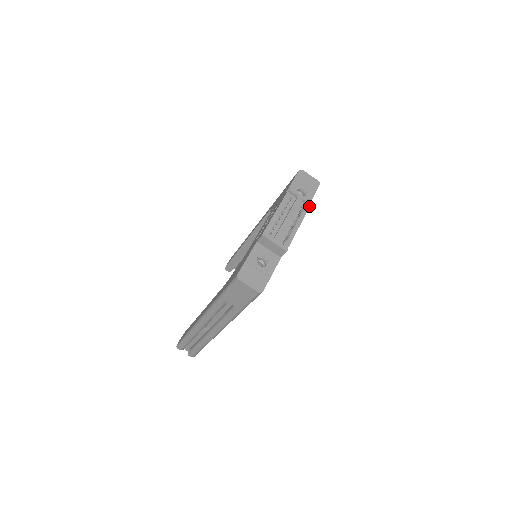
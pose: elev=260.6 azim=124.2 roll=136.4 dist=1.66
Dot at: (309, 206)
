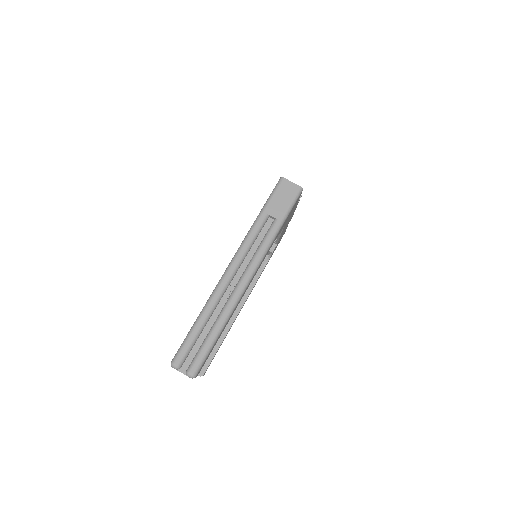
Dot at: occluded
